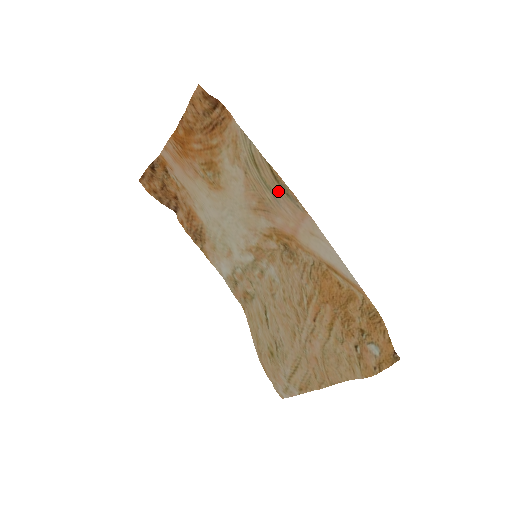
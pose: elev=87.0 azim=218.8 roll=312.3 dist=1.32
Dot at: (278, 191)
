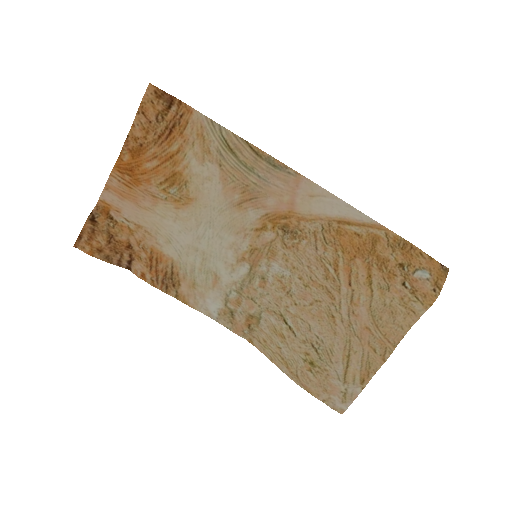
Dot at: (263, 167)
